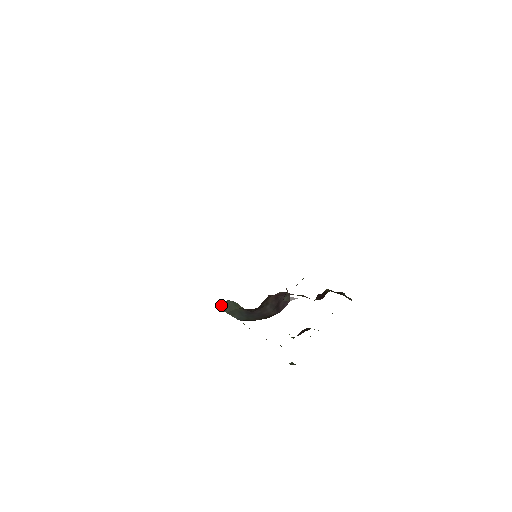
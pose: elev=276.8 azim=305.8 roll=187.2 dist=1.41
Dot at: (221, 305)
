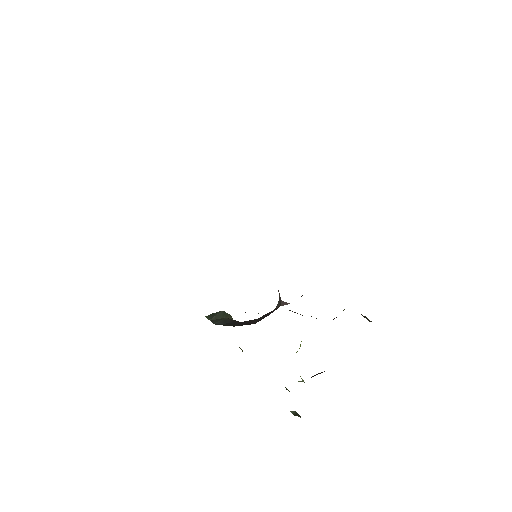
Dot at: (210, 315)
